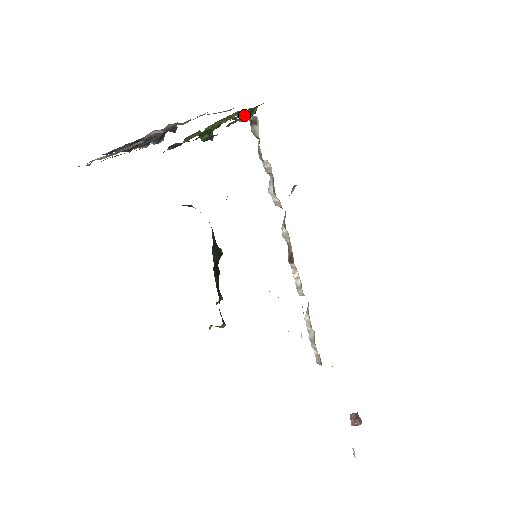
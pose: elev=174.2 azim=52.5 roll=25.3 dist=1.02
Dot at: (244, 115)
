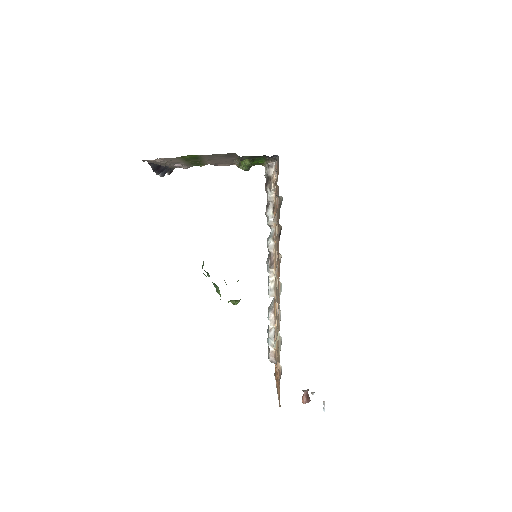
Dot at: (245, 168)
